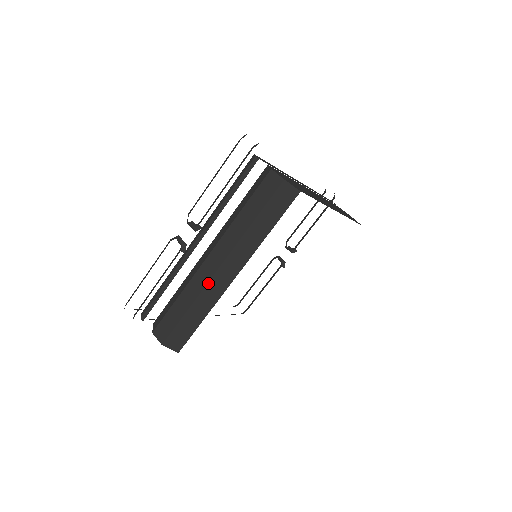
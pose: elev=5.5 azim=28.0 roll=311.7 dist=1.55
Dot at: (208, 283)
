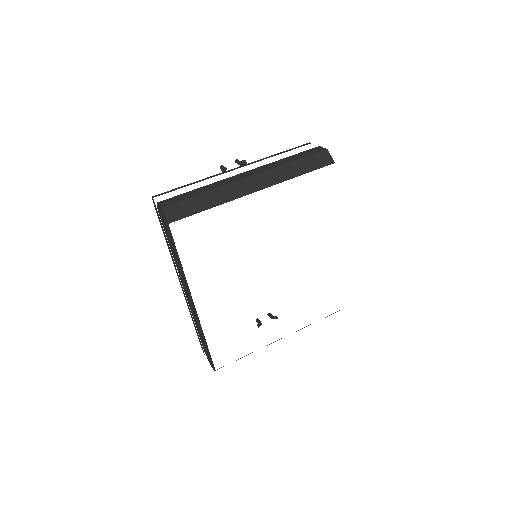
Dot at: (233, 183)
